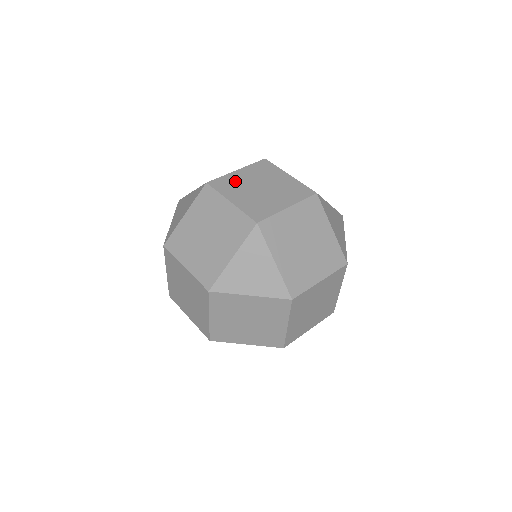
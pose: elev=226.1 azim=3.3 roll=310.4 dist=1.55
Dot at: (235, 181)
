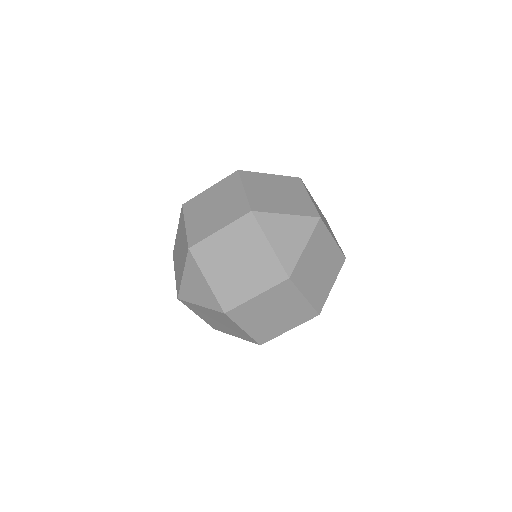
Dot at: occluded
